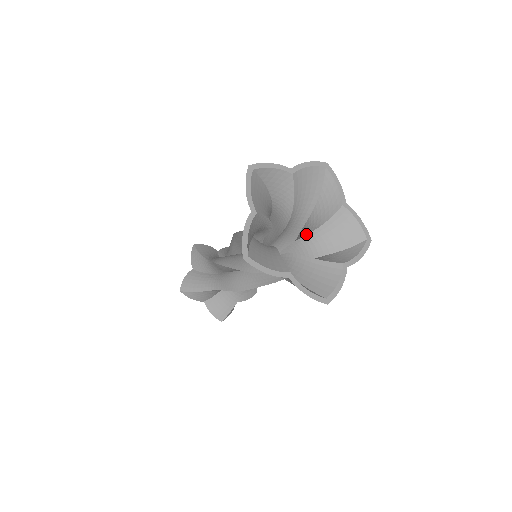
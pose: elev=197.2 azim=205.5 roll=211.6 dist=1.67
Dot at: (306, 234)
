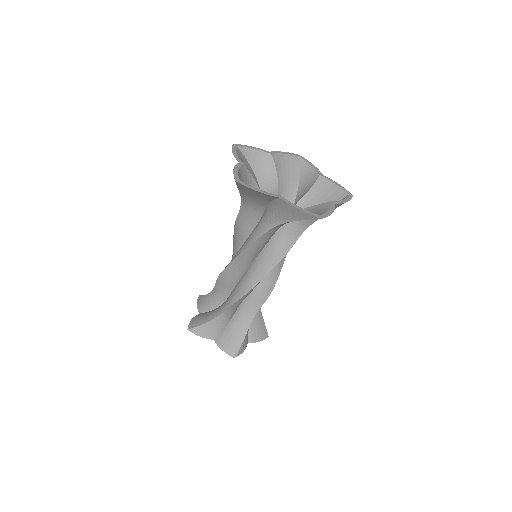
Dot at: occluded
